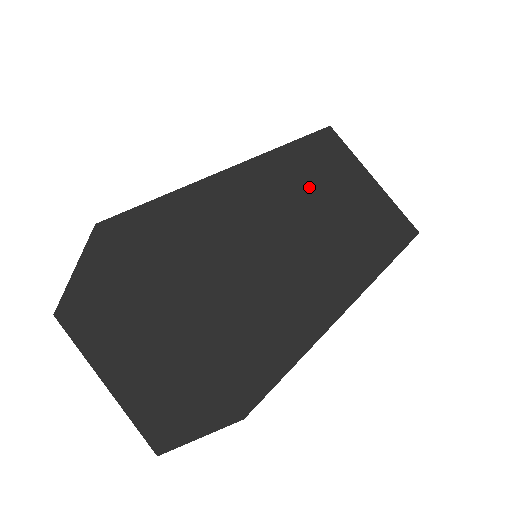
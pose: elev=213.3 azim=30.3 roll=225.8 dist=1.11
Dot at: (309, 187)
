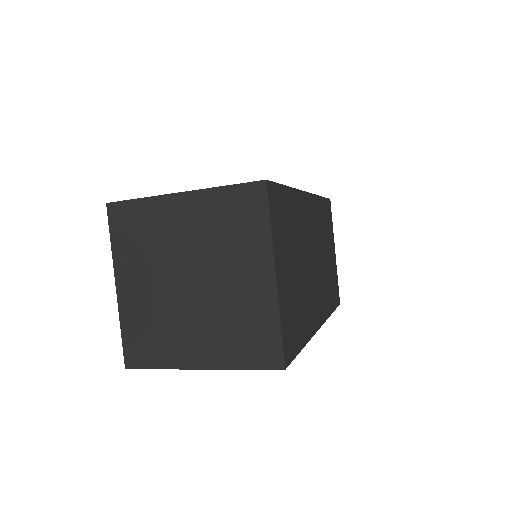
Dot at: (320, 234)
